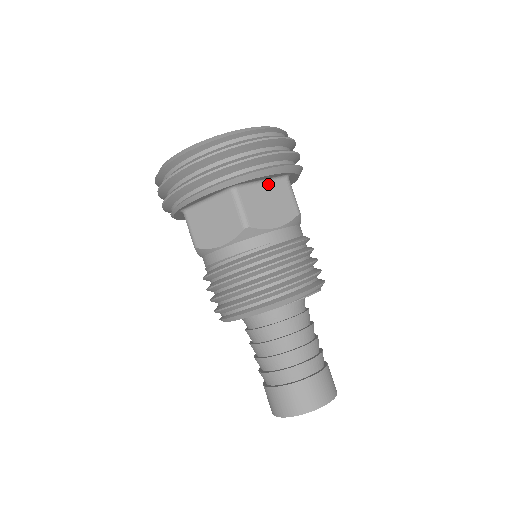
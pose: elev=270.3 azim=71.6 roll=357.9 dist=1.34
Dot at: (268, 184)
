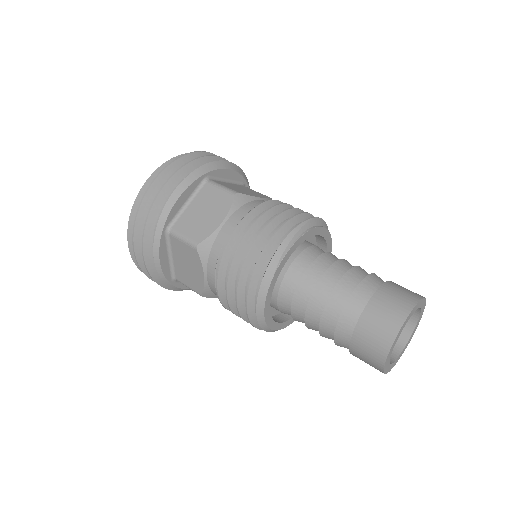
Dot at: (194, 201)
